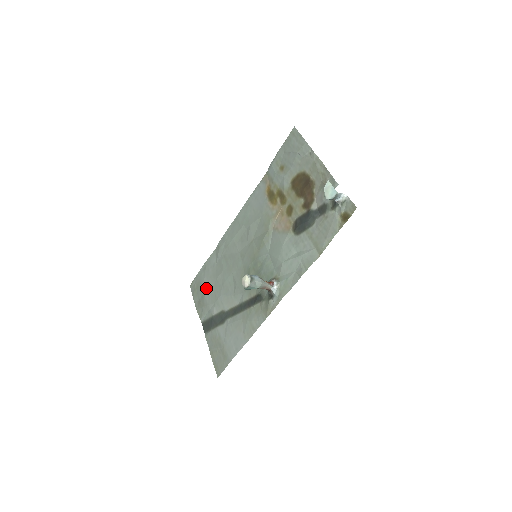
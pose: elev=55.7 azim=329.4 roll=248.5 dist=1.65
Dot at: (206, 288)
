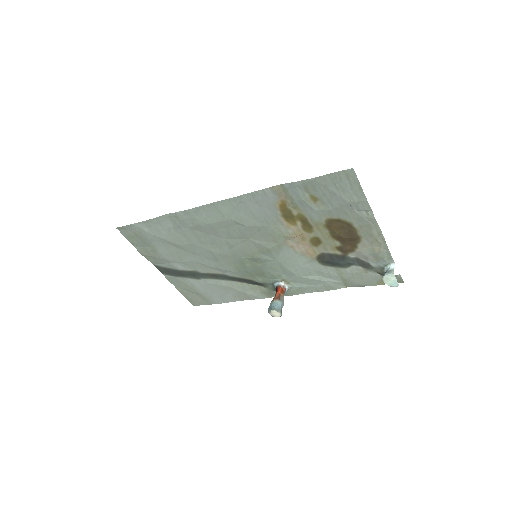
Dot at: (159, 245)
